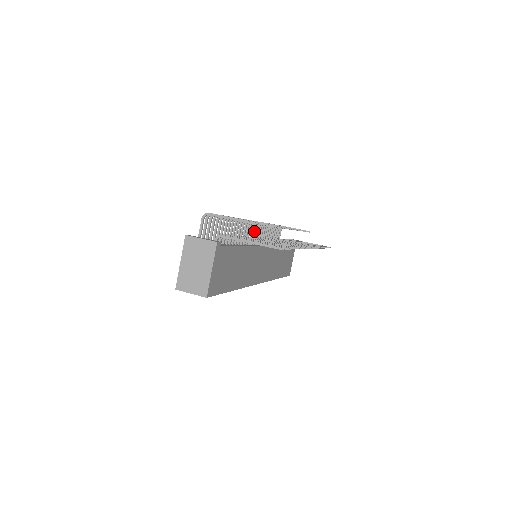
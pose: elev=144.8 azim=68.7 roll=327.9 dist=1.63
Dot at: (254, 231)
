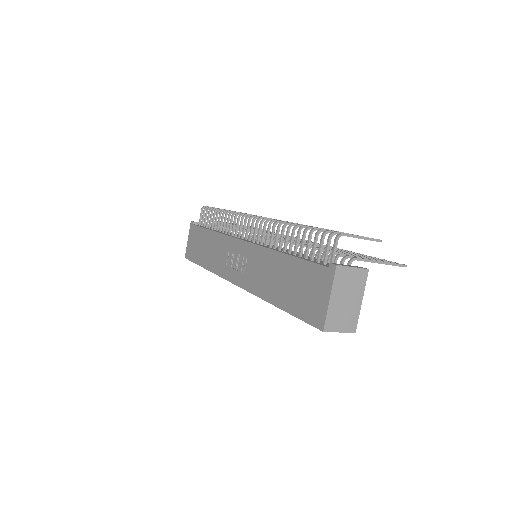
Dot at: (245, 226)
